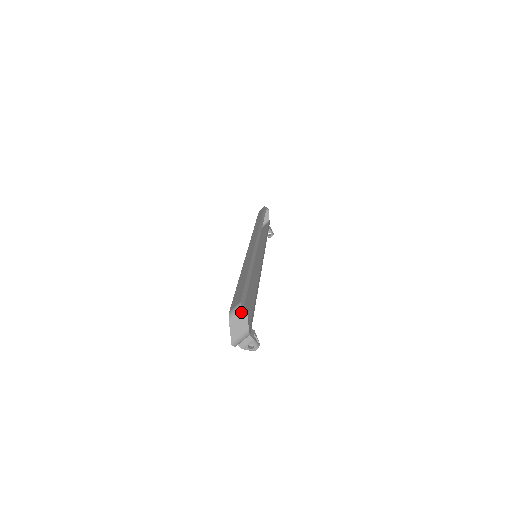
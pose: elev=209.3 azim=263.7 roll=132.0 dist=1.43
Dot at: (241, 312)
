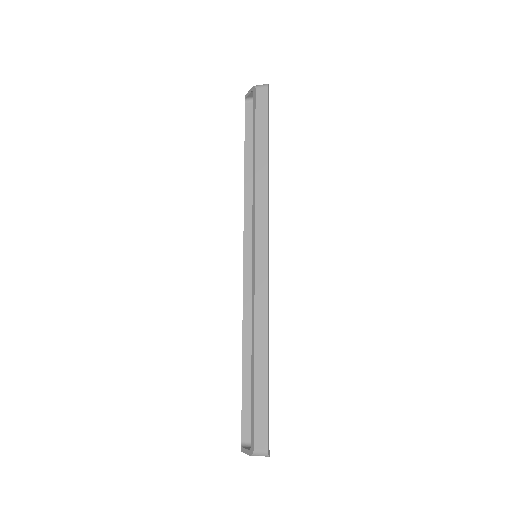
Dot at: occluded
